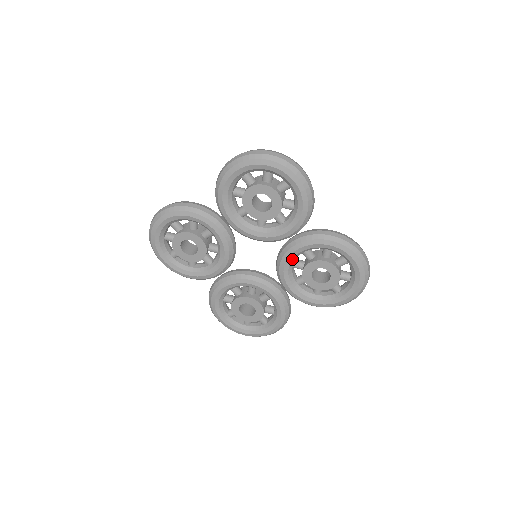
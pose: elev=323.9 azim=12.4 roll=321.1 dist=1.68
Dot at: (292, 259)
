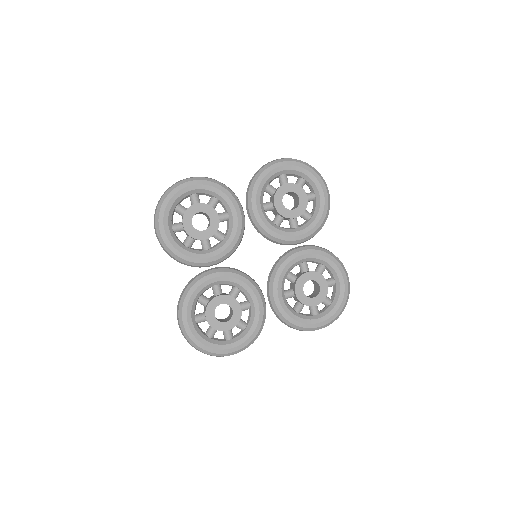
Dot at: (292, 264)
